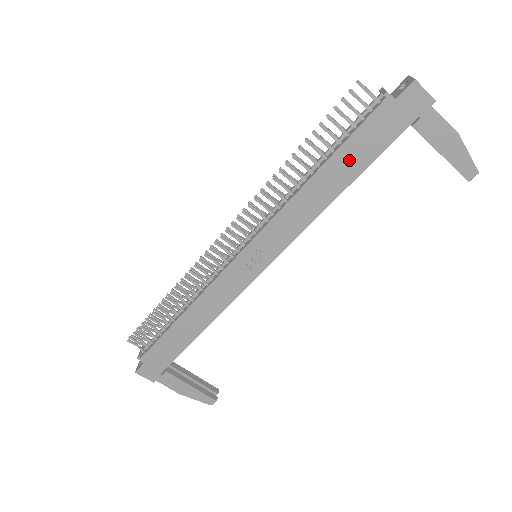
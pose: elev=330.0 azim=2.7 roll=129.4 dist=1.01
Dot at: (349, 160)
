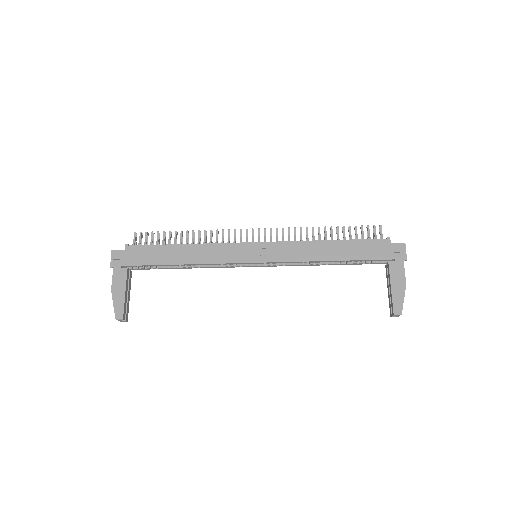
Dot at: (349, 249)
